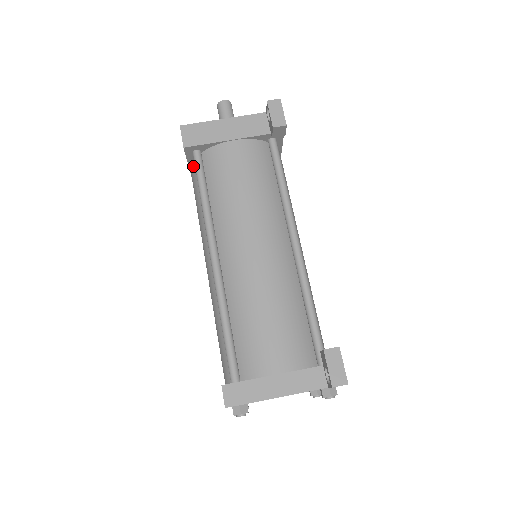
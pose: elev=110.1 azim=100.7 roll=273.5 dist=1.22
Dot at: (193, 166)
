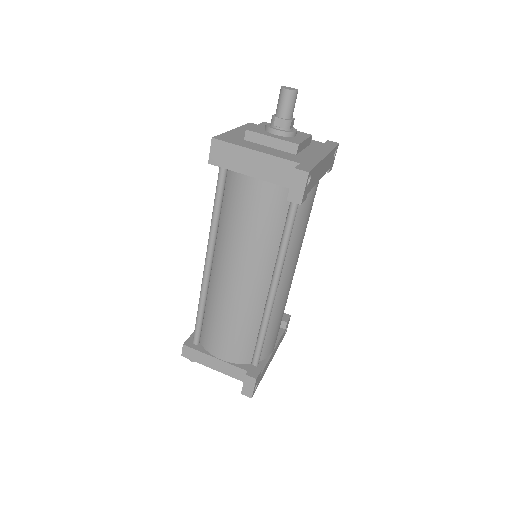
Dot at: occluded
